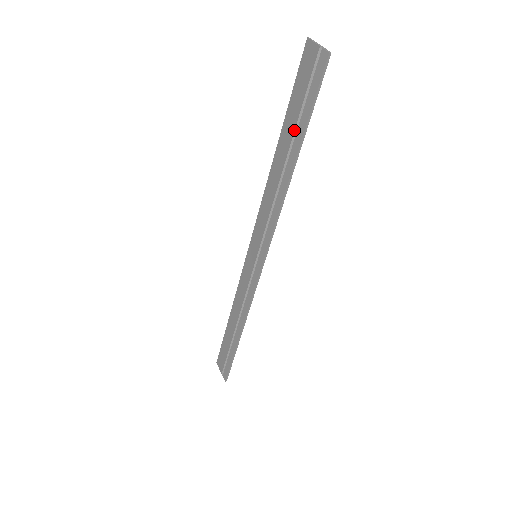
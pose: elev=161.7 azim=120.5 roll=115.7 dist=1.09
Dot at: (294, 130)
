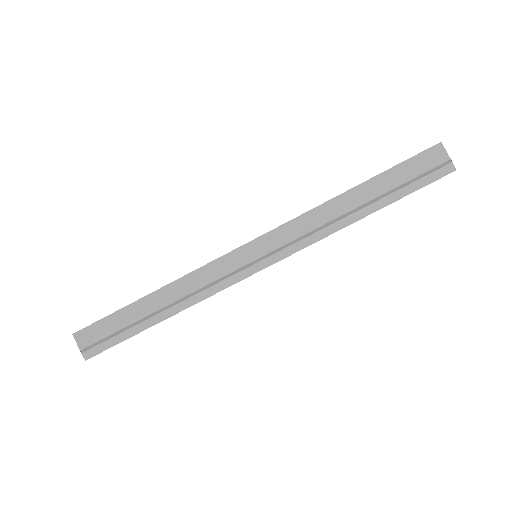
Dot at: (387, 191)
